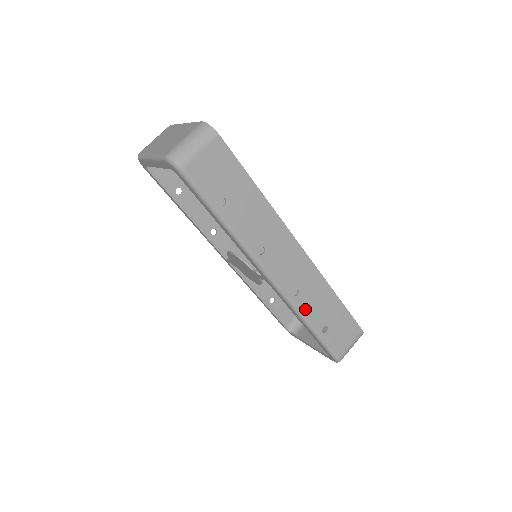
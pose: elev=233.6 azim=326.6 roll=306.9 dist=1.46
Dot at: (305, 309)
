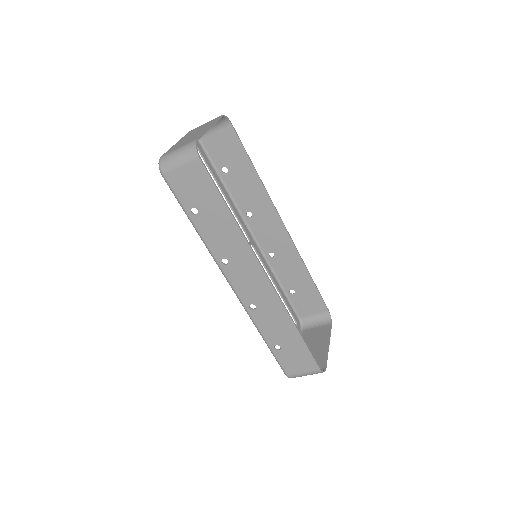
Dot at: (260, 323)
